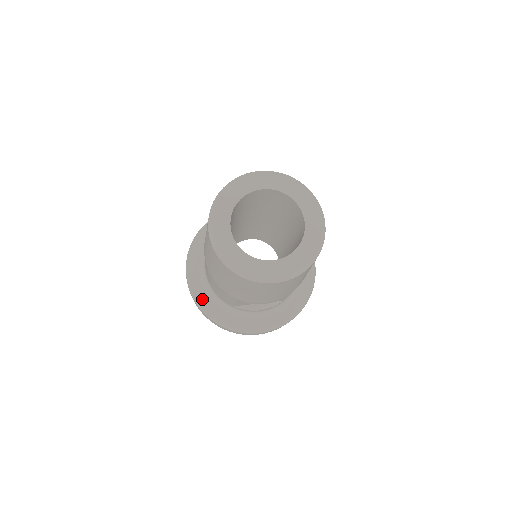
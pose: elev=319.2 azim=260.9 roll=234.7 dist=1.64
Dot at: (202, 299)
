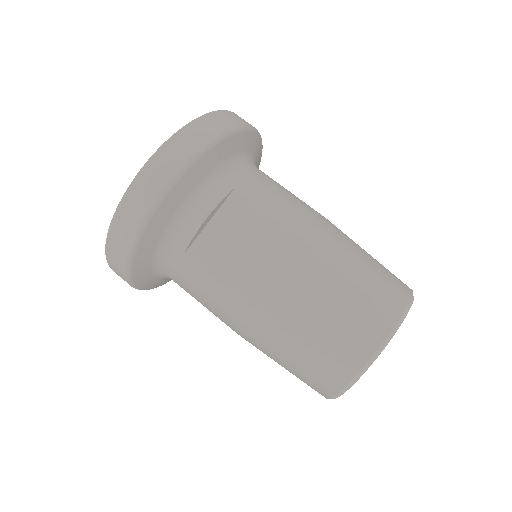
Dot at: occluded
